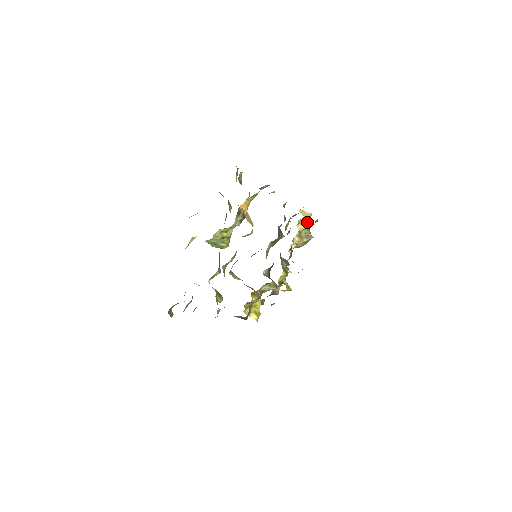
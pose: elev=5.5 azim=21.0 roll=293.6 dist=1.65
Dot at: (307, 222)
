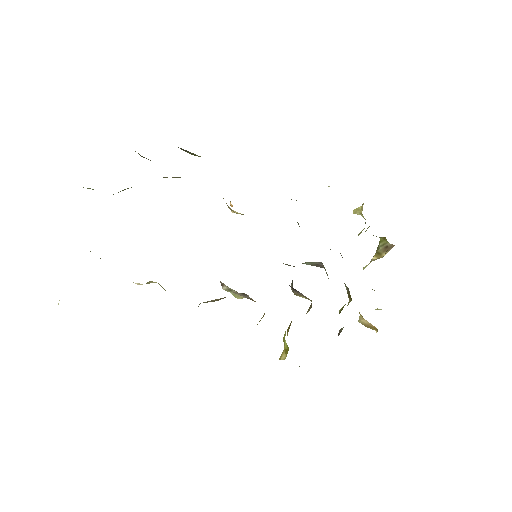
Dot at: occluded
